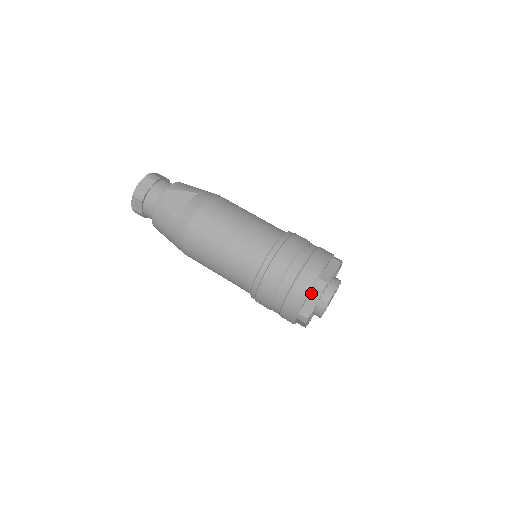
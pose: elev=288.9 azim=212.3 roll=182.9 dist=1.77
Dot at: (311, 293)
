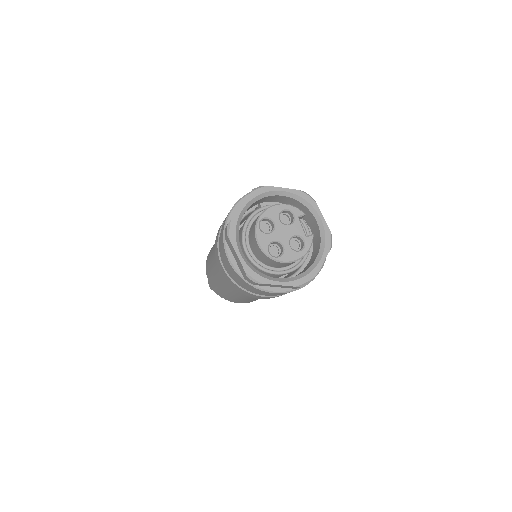
Dot at: occluded
